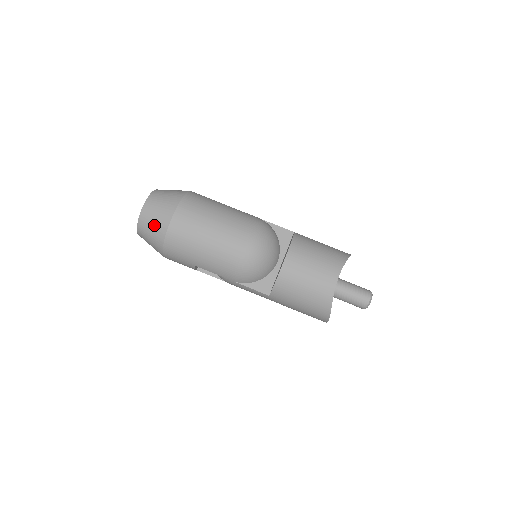
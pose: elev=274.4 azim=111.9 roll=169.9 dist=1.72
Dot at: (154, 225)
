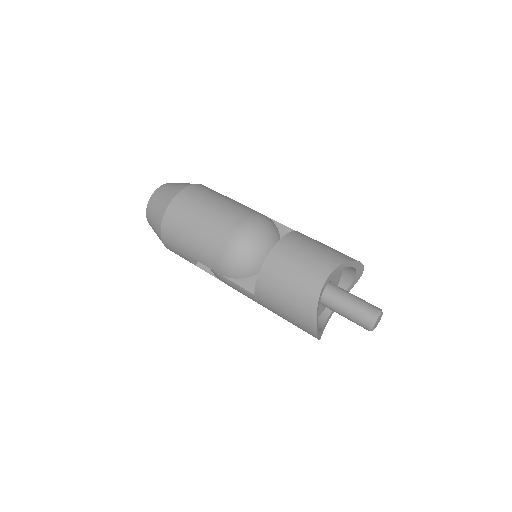
Dot at: (156, 209)
